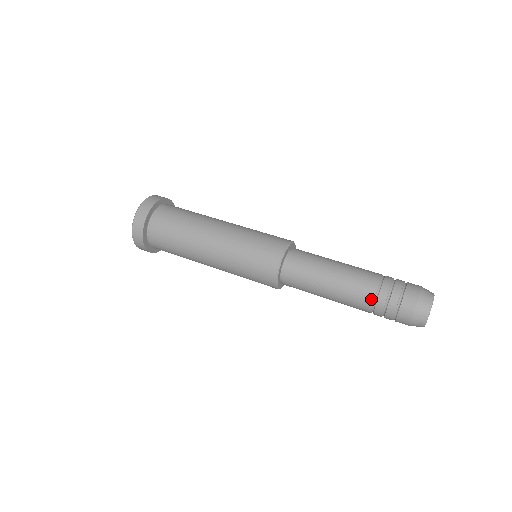
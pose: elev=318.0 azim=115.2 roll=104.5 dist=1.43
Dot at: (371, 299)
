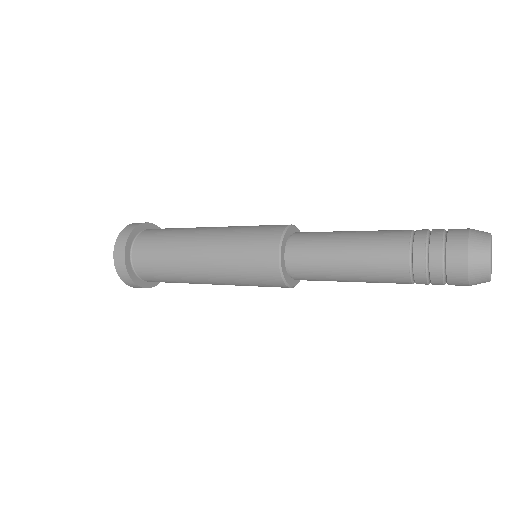
Dot at: (408, 231)
